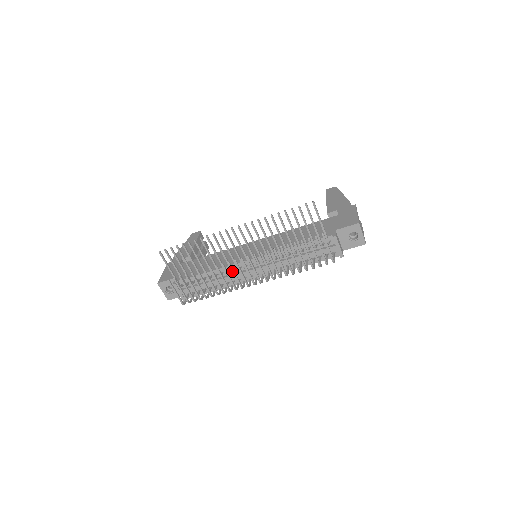
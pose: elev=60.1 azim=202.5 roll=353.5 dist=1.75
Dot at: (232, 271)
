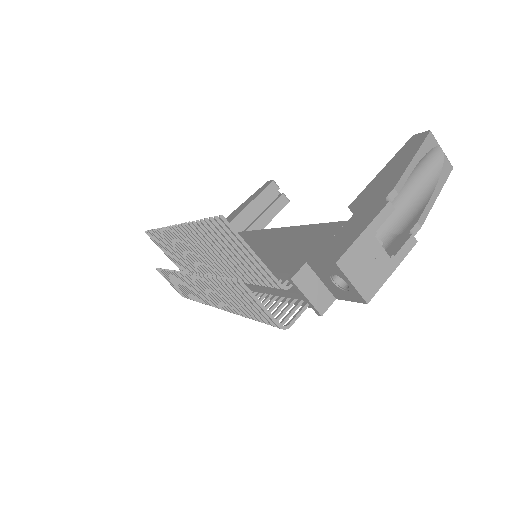
Dot at: (190, 284)
